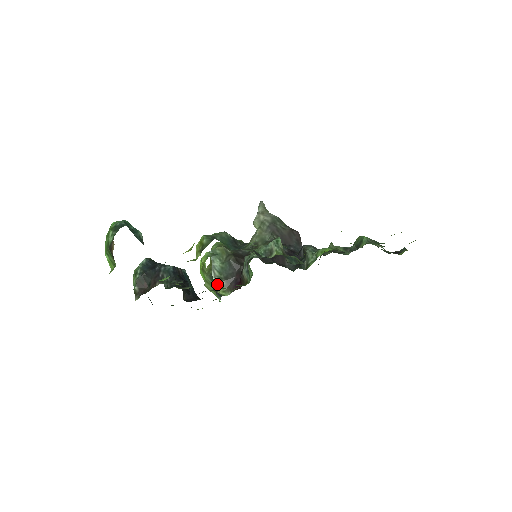
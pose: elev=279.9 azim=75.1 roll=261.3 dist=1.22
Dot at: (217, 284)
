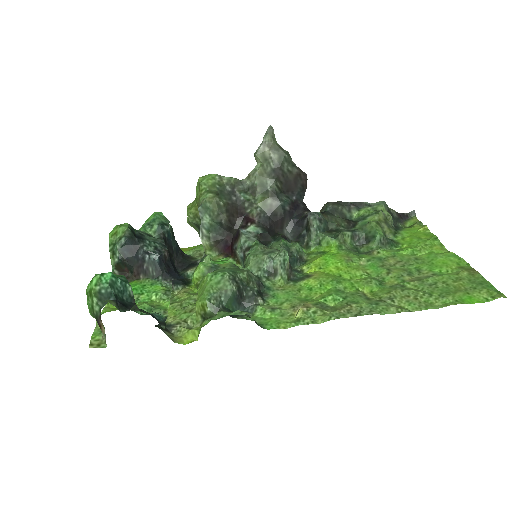
Dot at: (206, 259)
